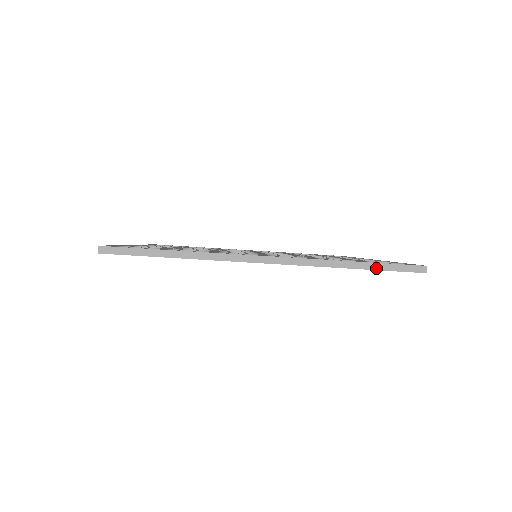
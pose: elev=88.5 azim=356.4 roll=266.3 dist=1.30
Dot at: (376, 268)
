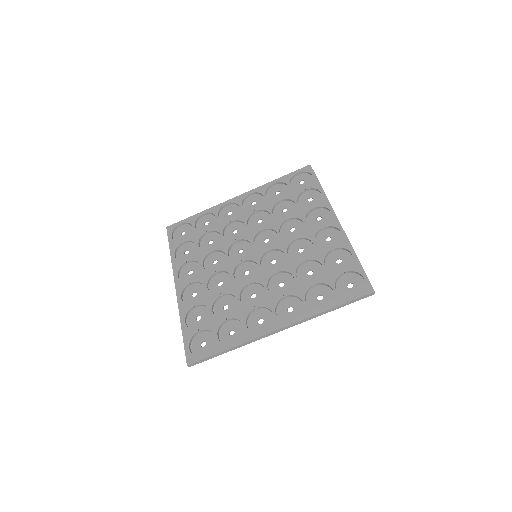
Dot at: occluded
